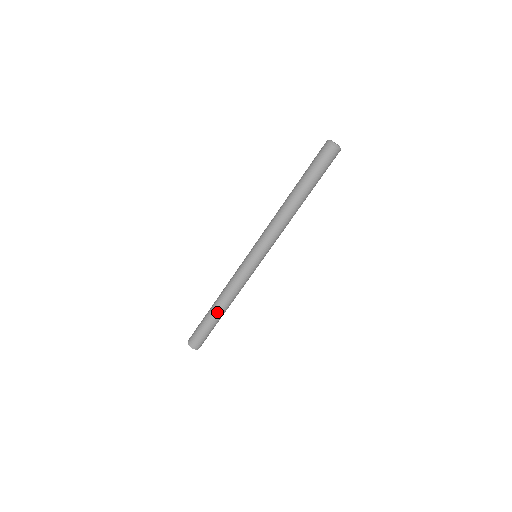
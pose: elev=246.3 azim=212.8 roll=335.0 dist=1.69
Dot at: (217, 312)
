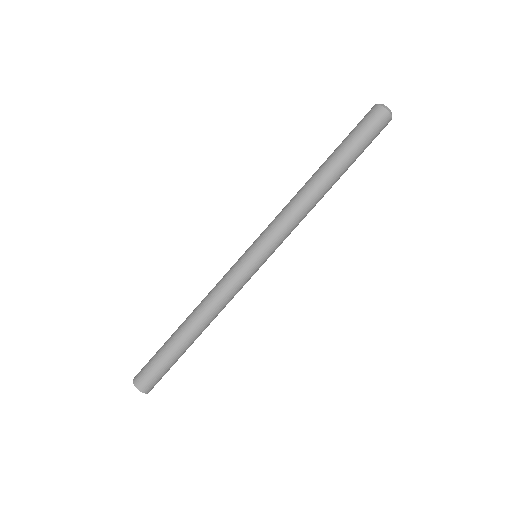
Dot at: (189, 337)
